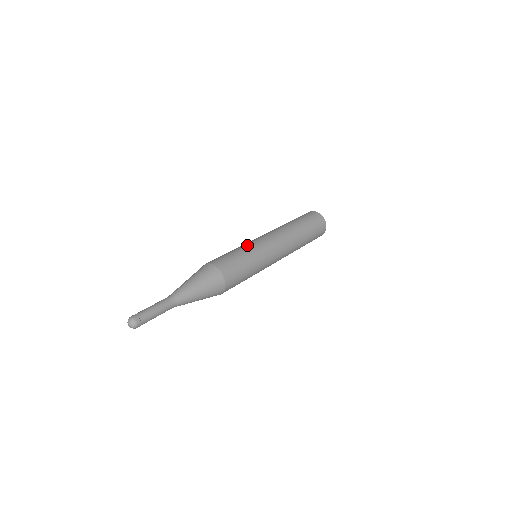
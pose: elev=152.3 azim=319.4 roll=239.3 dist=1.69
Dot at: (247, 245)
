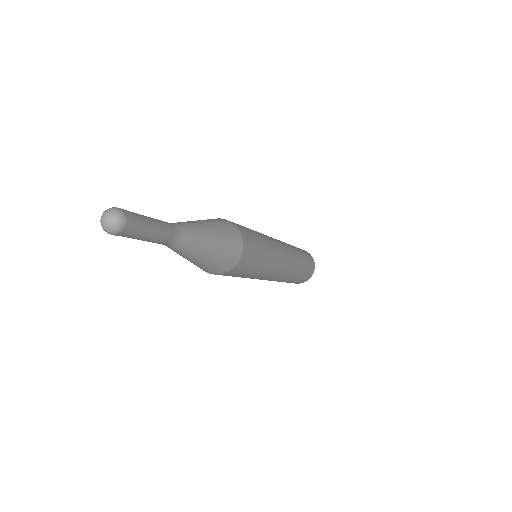
Dot at: occluded
